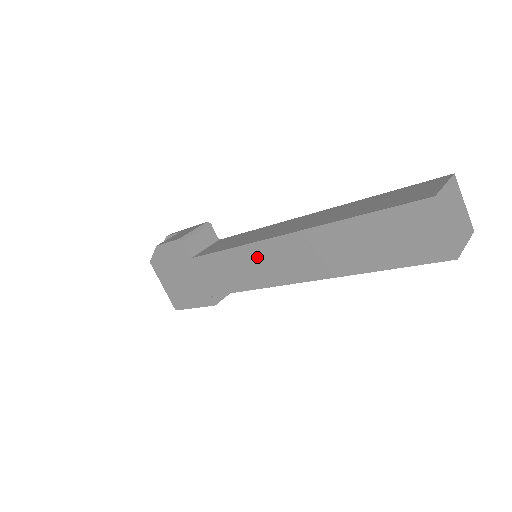
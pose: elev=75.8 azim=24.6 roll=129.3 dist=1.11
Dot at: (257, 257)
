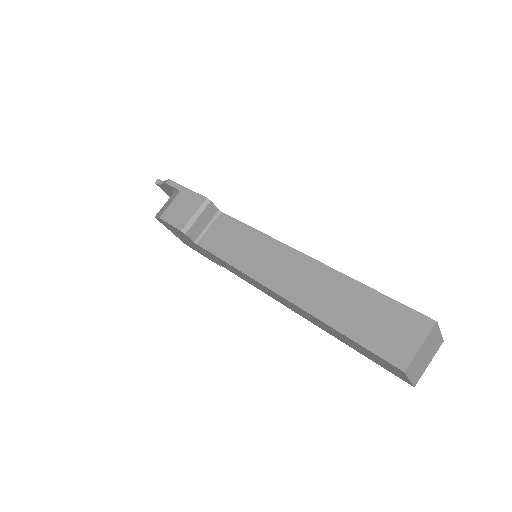
Dot at: (256, 283)
